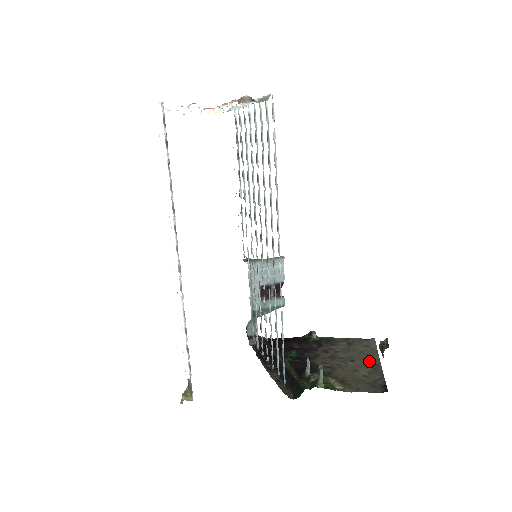
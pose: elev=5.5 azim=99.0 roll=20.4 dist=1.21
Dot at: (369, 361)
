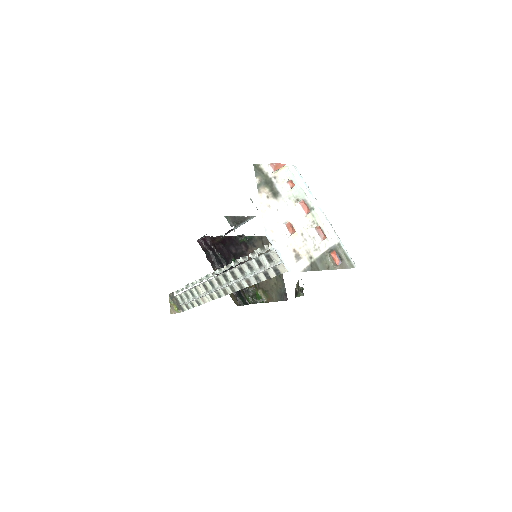
Dot at: occluded
